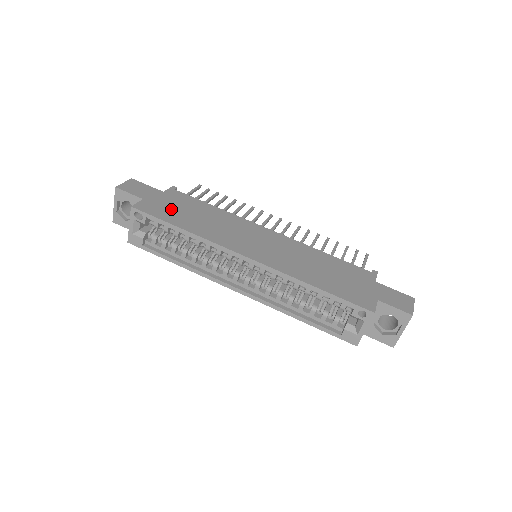
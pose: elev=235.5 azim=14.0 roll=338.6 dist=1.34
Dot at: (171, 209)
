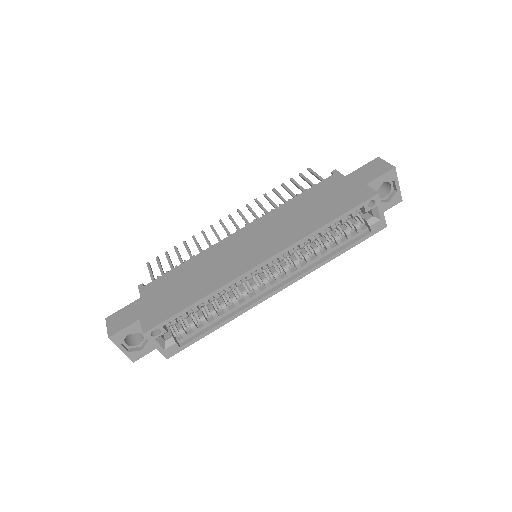
Dot at: (167, 300)
